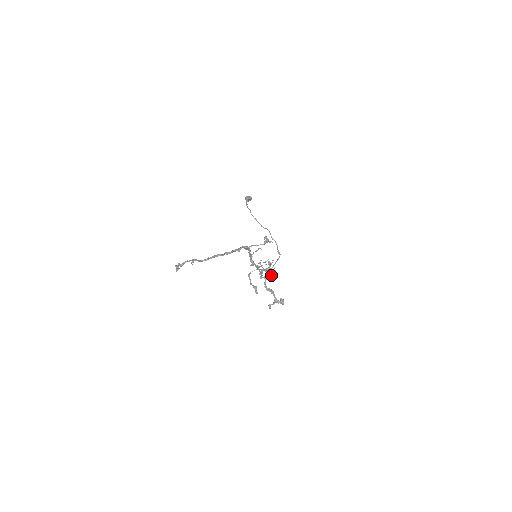
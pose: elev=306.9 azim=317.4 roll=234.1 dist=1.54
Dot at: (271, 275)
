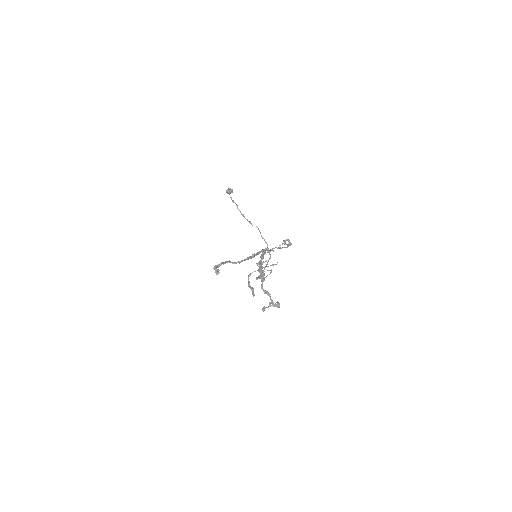
Dot at: (266, 276)
